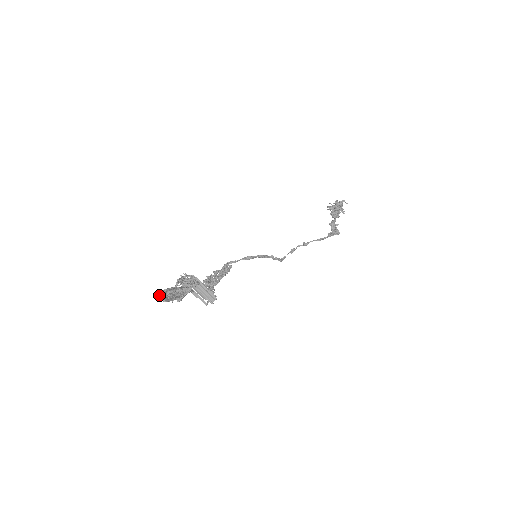
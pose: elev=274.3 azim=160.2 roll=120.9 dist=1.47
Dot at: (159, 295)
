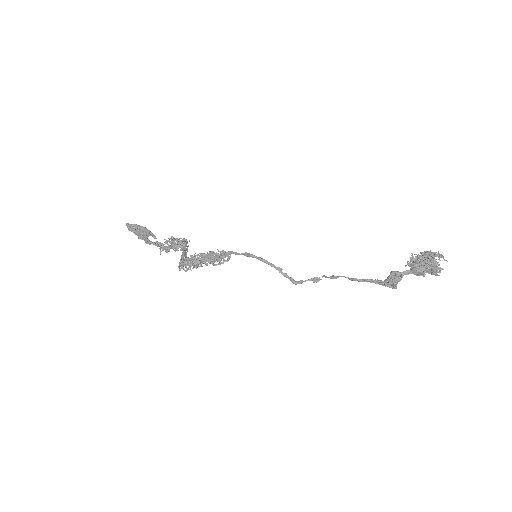
Dot at: (126, 223)
